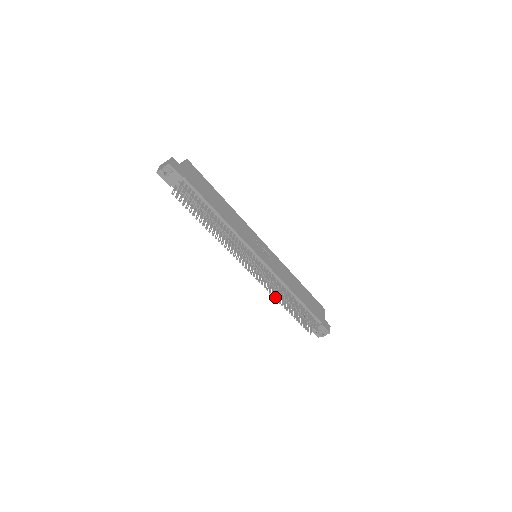
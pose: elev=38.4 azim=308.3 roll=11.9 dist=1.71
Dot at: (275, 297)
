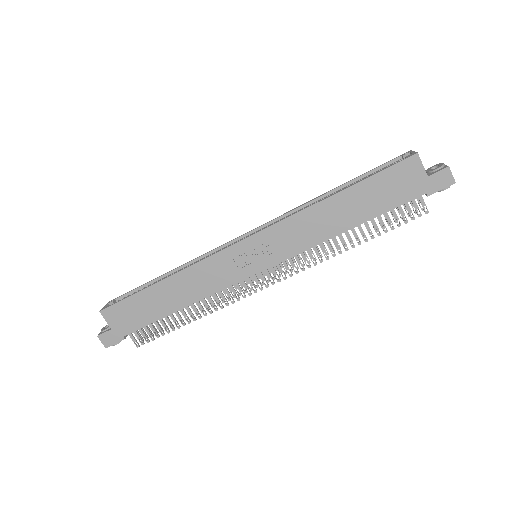
Dot at: (326, 254)
